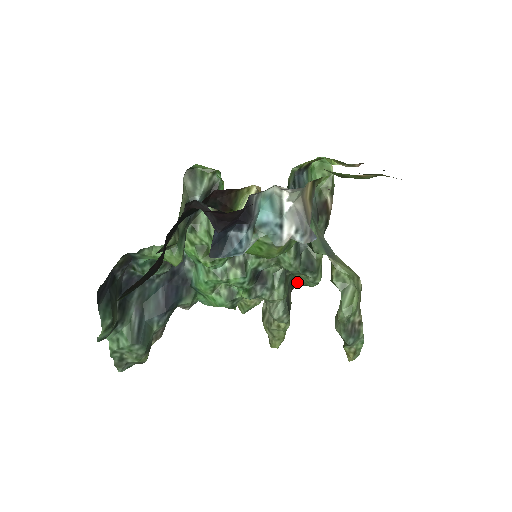
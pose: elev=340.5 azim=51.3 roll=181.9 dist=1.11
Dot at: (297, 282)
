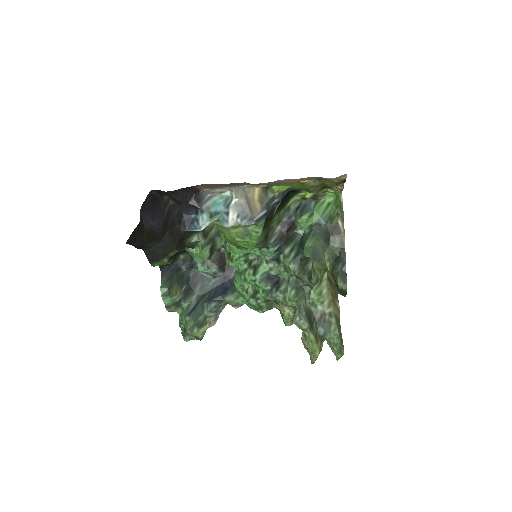
Dot at: occluded
